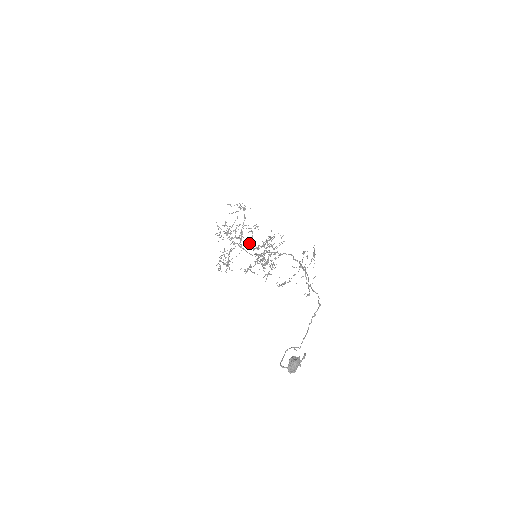
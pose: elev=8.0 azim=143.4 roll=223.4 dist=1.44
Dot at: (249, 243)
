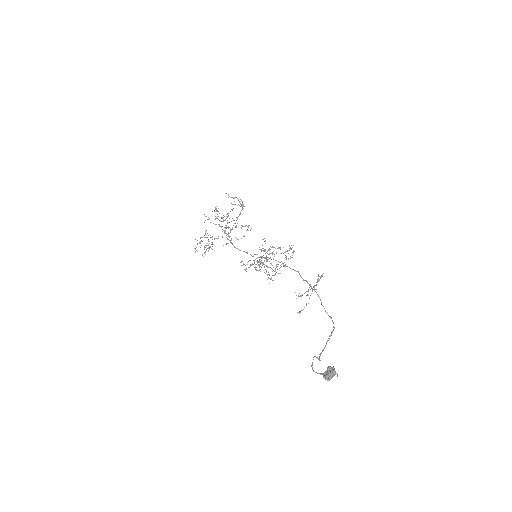
Dot at: occluded
